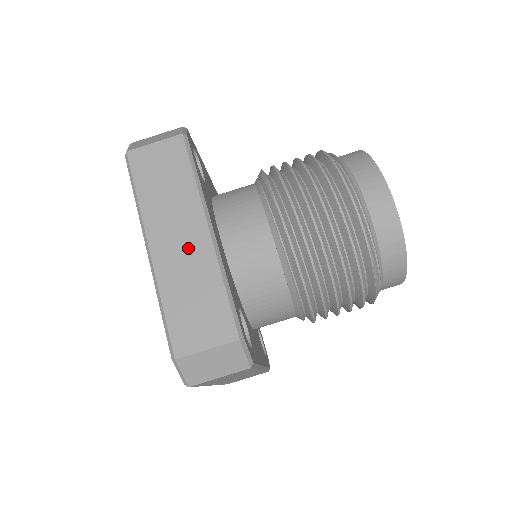
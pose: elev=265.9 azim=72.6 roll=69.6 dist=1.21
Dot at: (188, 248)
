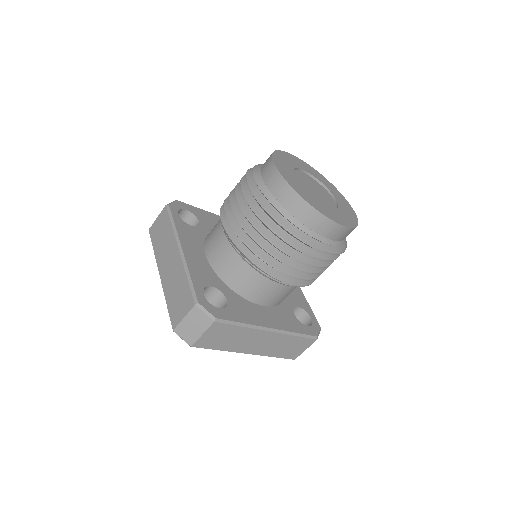
Dot at: (267, 342)
